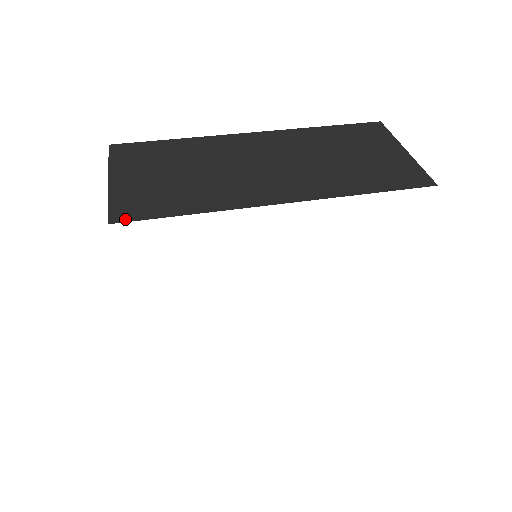
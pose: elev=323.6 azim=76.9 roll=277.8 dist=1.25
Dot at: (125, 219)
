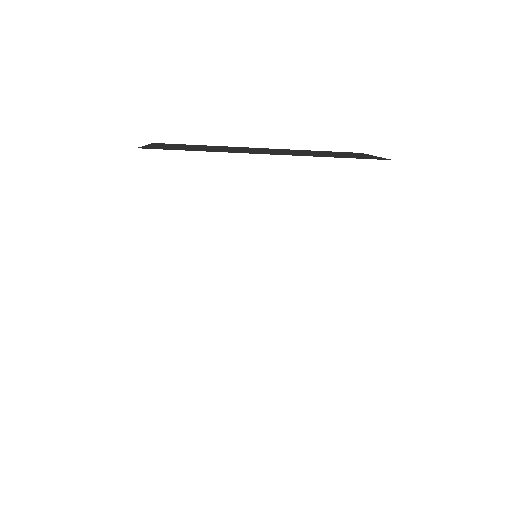
Dot at: (149, 148)
